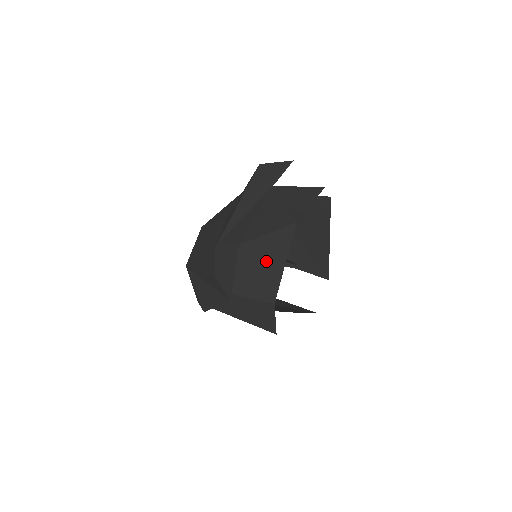
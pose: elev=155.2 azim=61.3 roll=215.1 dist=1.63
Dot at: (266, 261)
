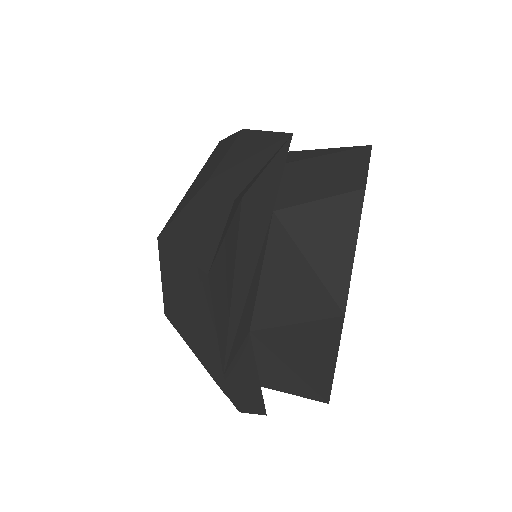
Dot at: (302, 357)
